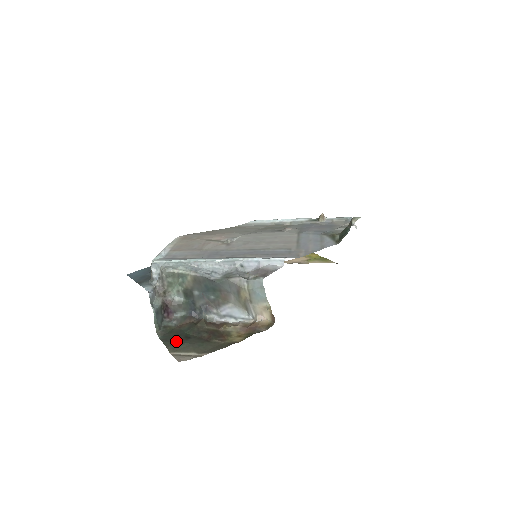
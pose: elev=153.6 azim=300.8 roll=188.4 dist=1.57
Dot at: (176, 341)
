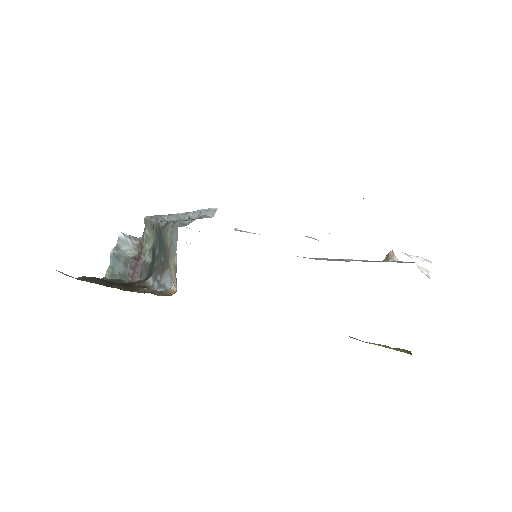
Dot at: occluded
